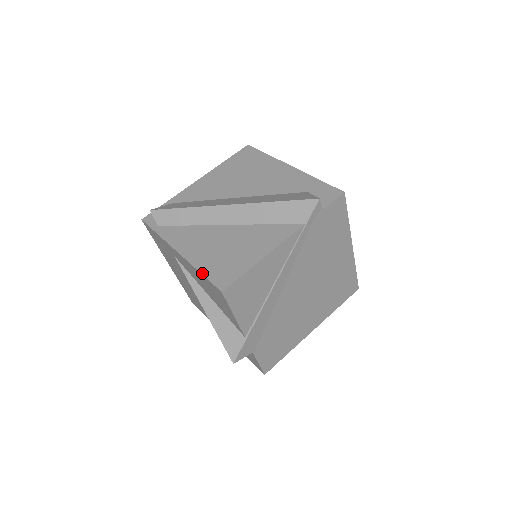
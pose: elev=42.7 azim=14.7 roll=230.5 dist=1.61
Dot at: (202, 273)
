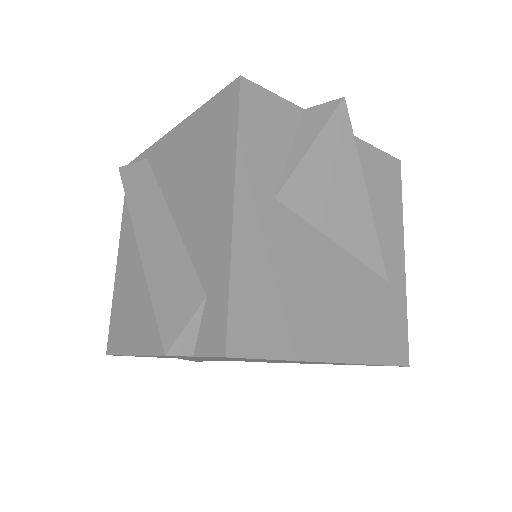
Dot at: (111, 311)
